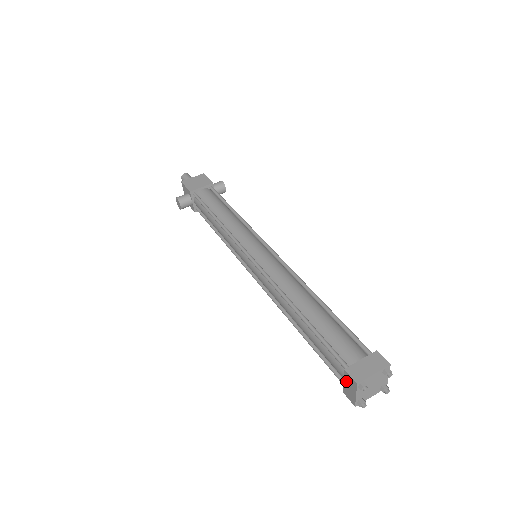
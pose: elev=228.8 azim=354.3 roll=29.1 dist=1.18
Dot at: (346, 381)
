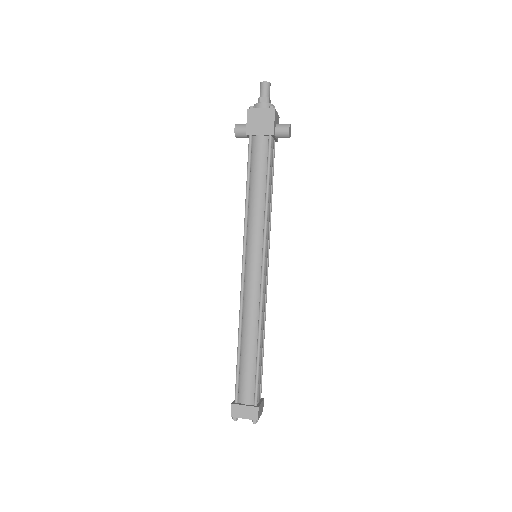
Dot at: occluded
